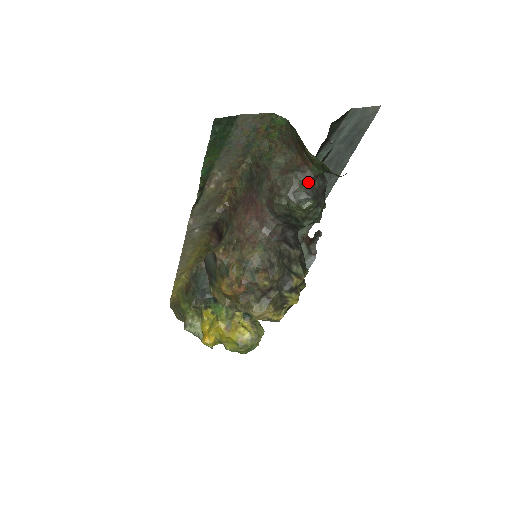
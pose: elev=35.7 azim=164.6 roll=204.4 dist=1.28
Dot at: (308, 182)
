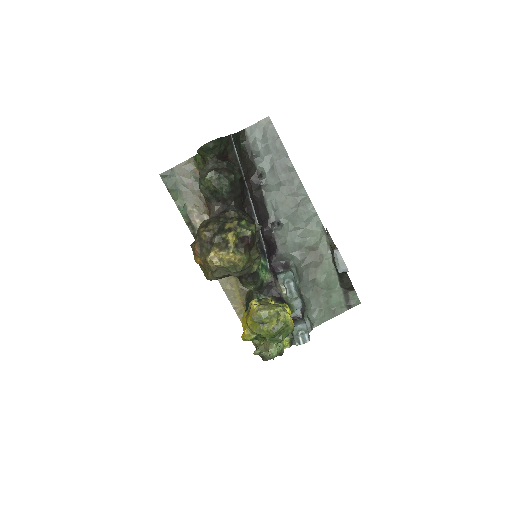
Dot at: (208, 167)
